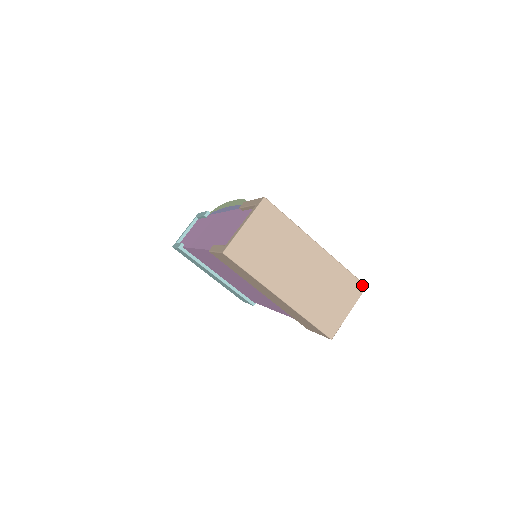
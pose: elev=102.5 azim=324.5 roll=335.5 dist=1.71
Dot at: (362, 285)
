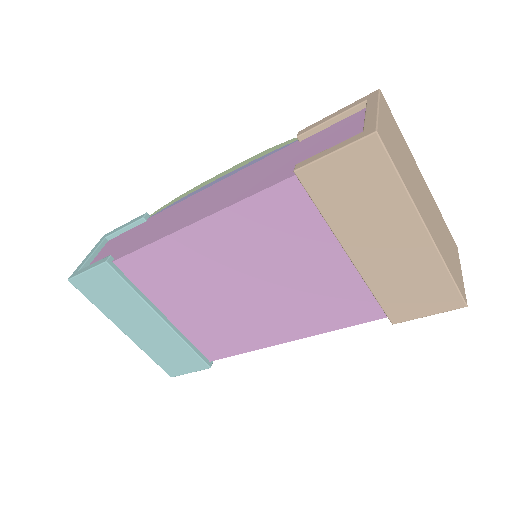
Dot at: (455, 244)
